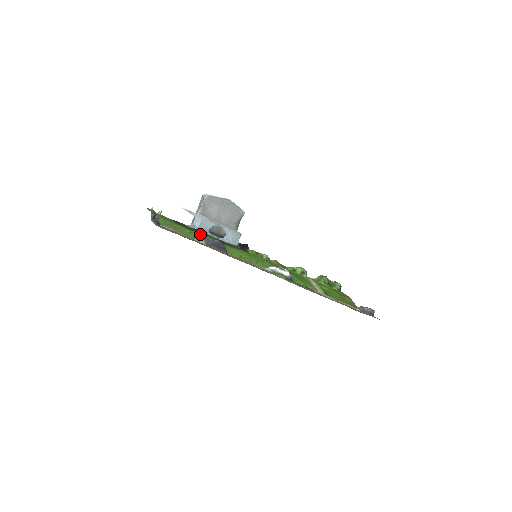
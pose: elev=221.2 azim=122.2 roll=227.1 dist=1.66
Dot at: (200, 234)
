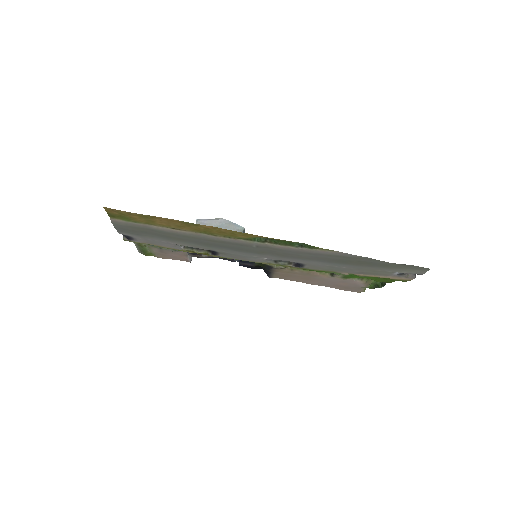
Dot at: occluded
